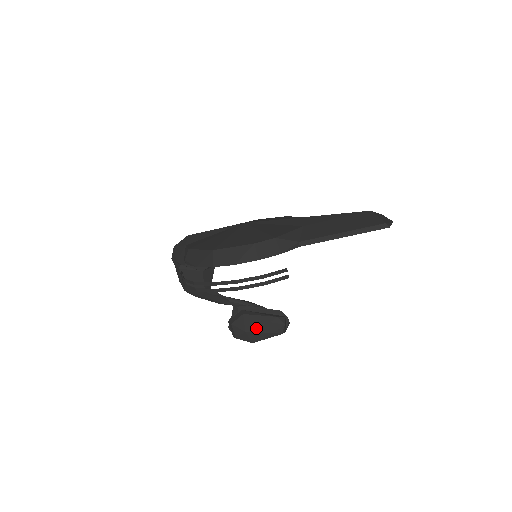
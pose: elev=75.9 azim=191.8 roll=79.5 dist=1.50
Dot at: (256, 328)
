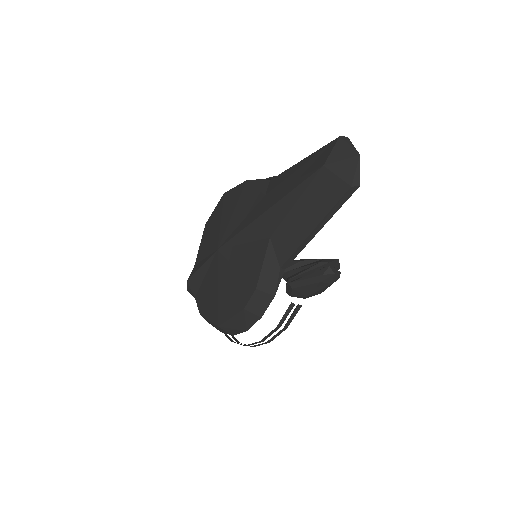
Dot at: (313, 291)
